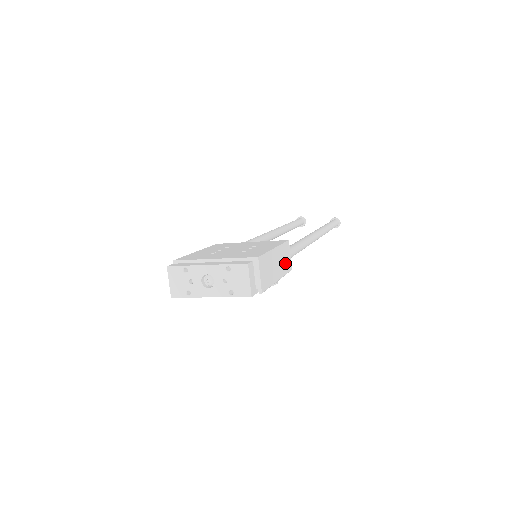
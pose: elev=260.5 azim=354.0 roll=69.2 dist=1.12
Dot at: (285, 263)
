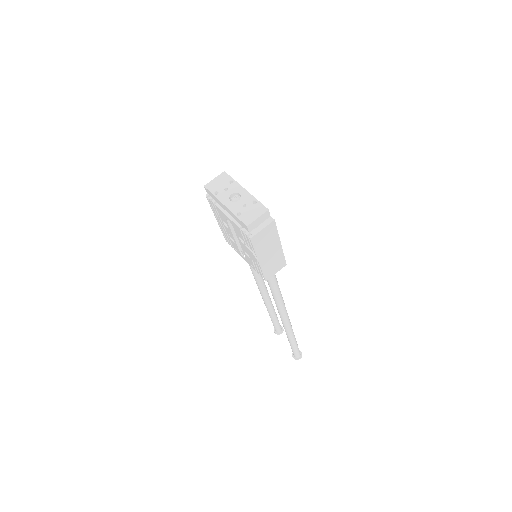
Dot at: (271, 267)
